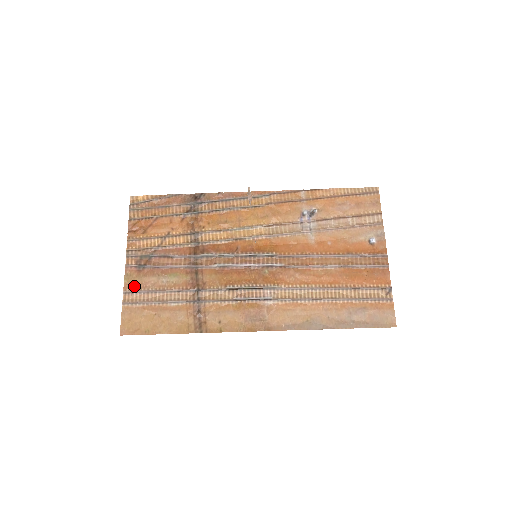
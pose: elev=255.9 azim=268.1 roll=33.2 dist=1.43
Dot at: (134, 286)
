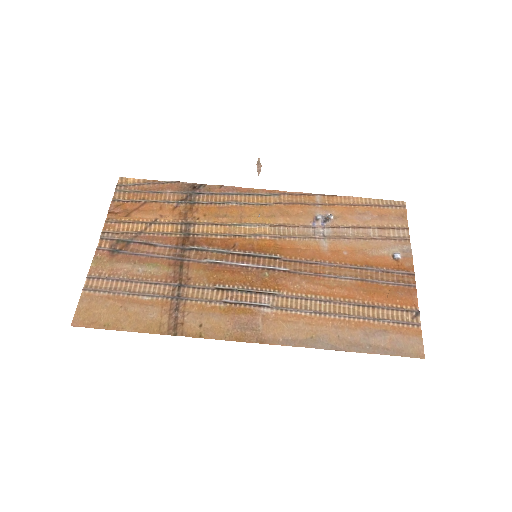
Dot at: (102, 271)
